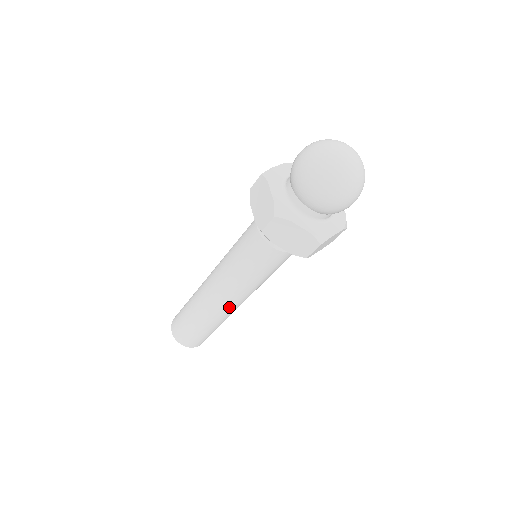
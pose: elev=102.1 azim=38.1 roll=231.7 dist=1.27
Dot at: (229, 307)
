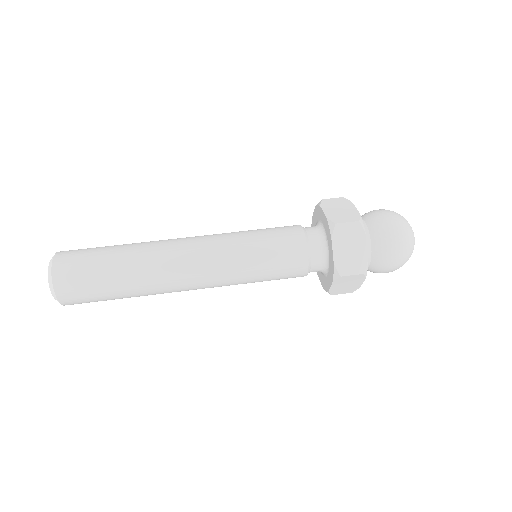
Dot at: (184, 277)
